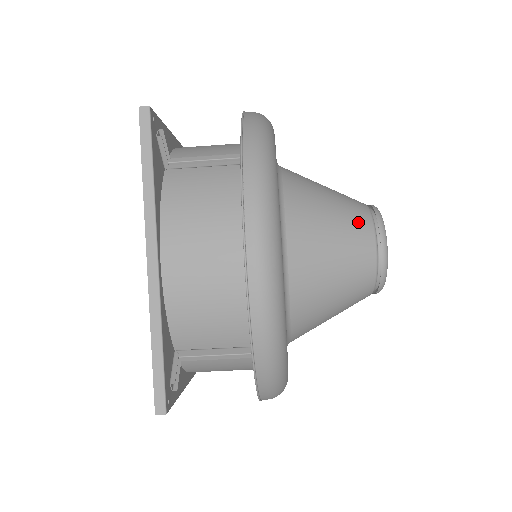
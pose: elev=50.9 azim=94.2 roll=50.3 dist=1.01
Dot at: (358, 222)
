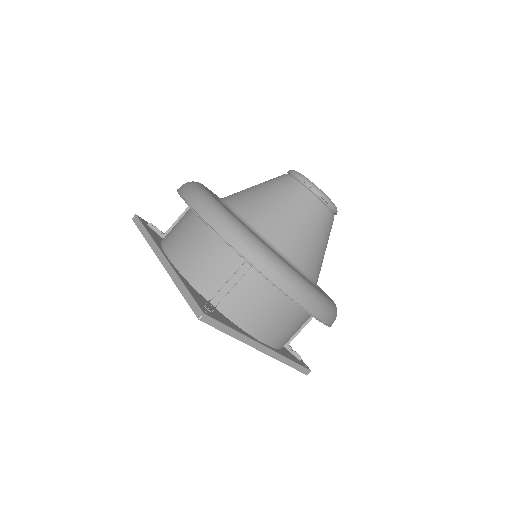
Dot at: (274, 179)
